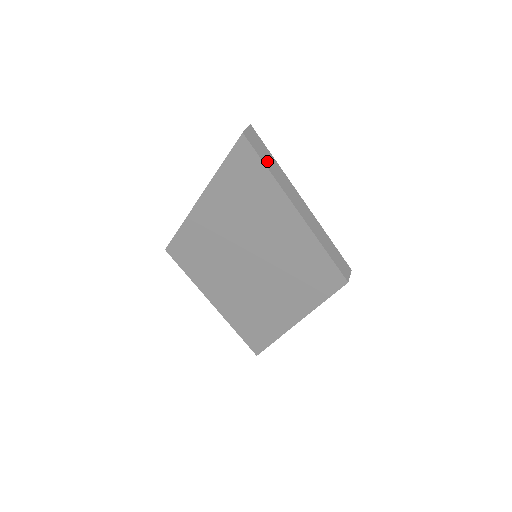
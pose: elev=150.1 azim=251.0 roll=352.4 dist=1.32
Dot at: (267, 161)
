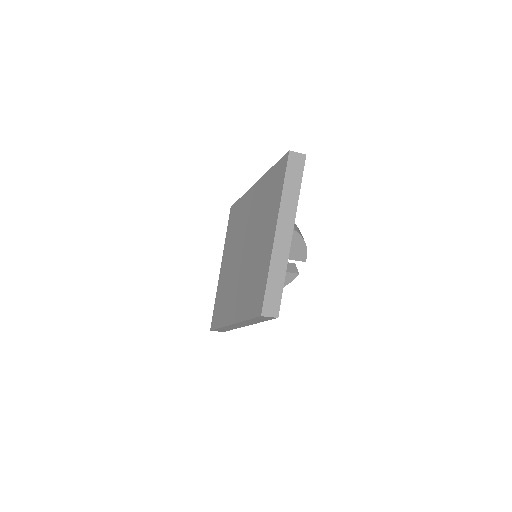
Dot at: (290, 183)
